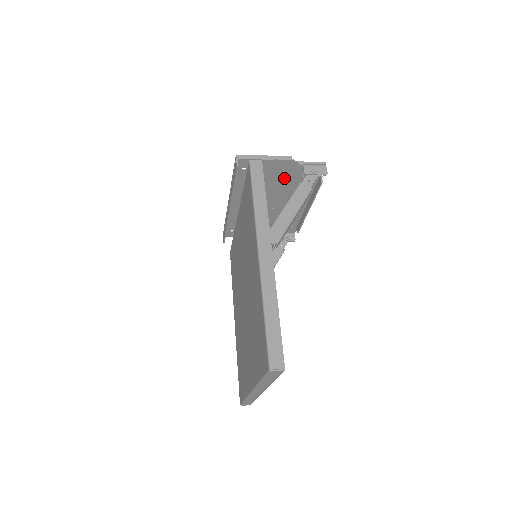
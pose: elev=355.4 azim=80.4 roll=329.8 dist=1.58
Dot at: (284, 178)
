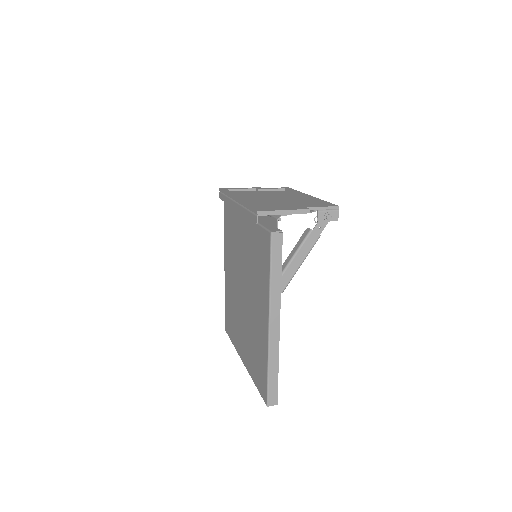
Dot at: occluded
